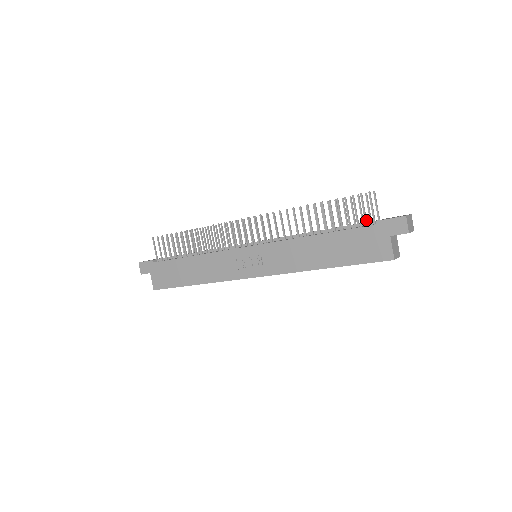
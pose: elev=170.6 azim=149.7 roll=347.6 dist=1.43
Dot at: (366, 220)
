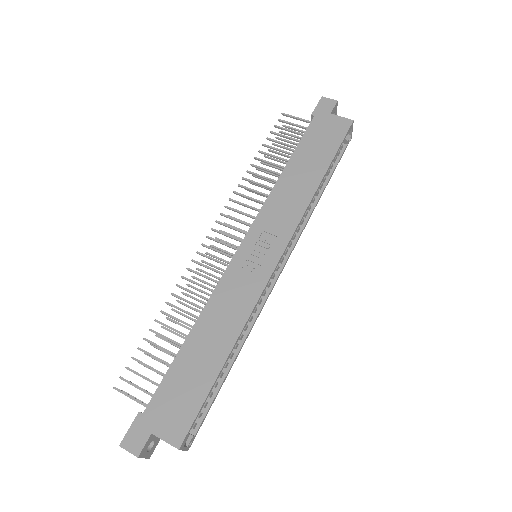
Dot at: (303, 127)
